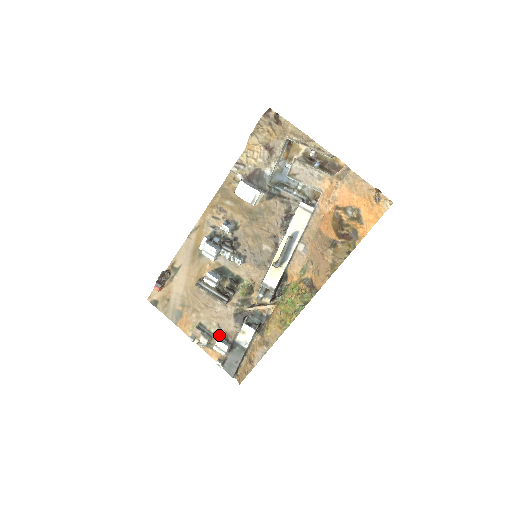
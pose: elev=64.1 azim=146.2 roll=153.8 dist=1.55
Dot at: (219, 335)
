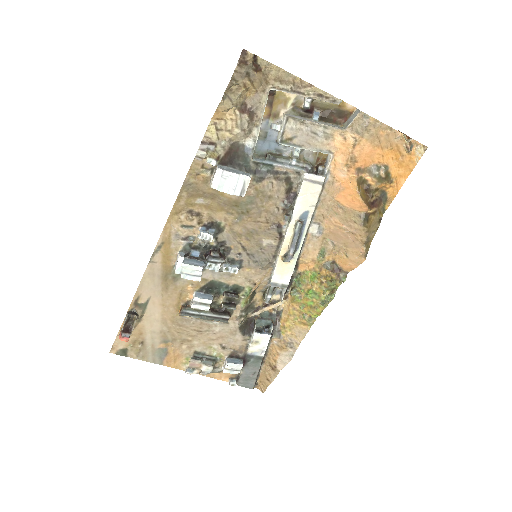
Dot at: (225, 355)
